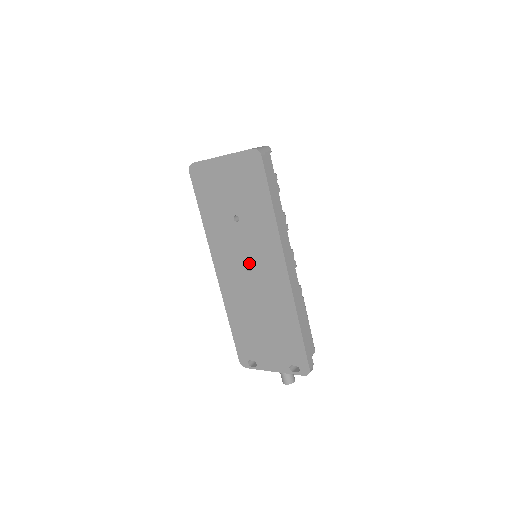
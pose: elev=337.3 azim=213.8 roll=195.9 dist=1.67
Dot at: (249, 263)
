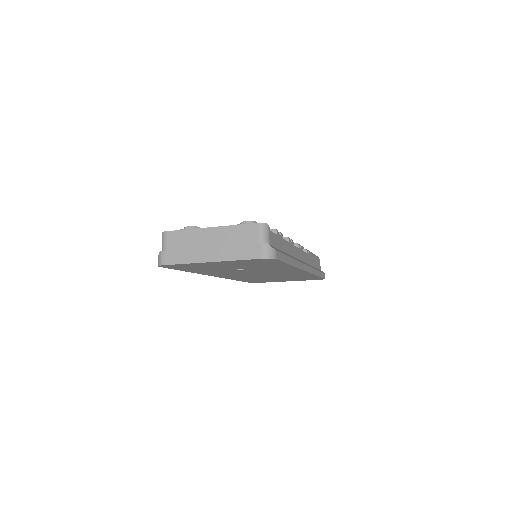
Dot at: occluded
